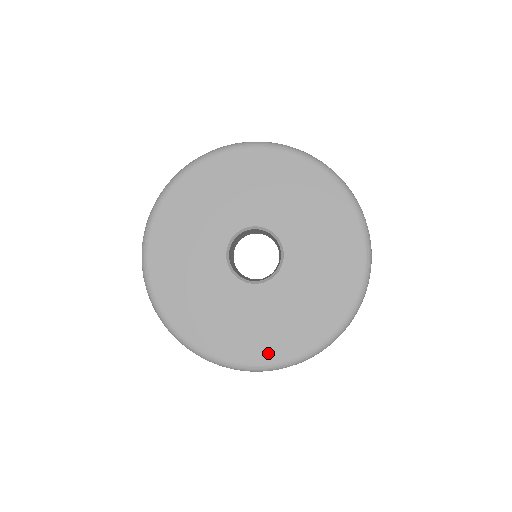
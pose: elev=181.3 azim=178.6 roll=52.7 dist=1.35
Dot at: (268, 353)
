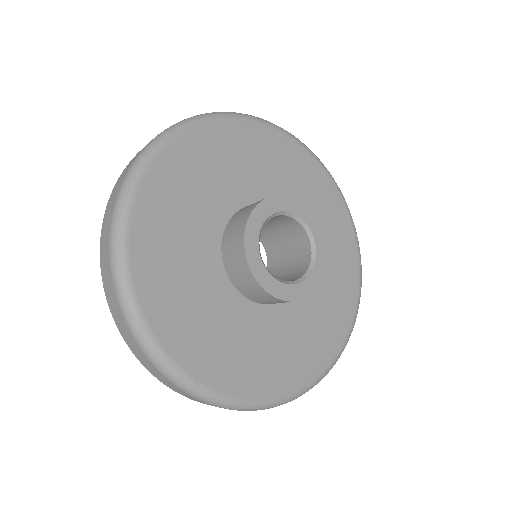
Dot at: (278, 382)
